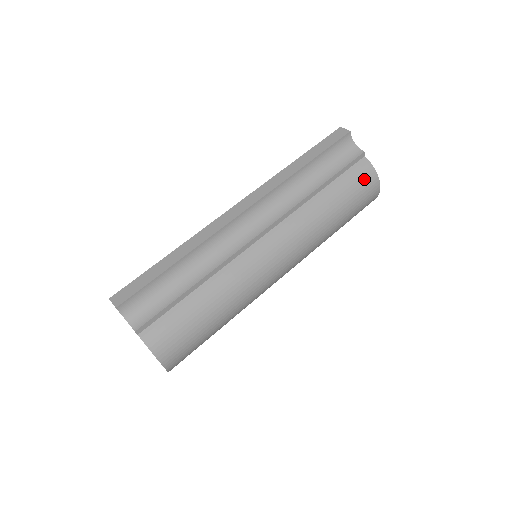
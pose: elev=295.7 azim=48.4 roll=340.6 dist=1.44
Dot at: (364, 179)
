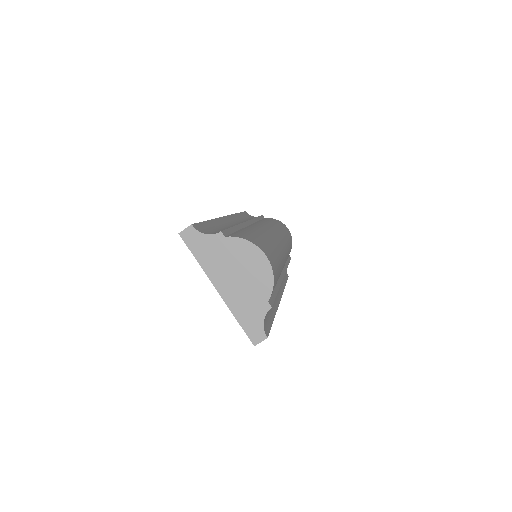
Dot at: occluded
